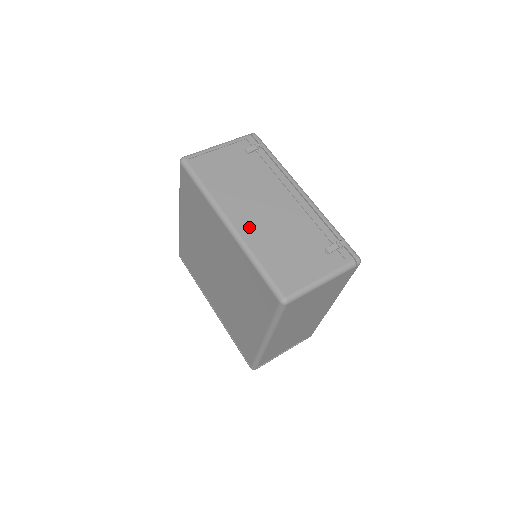
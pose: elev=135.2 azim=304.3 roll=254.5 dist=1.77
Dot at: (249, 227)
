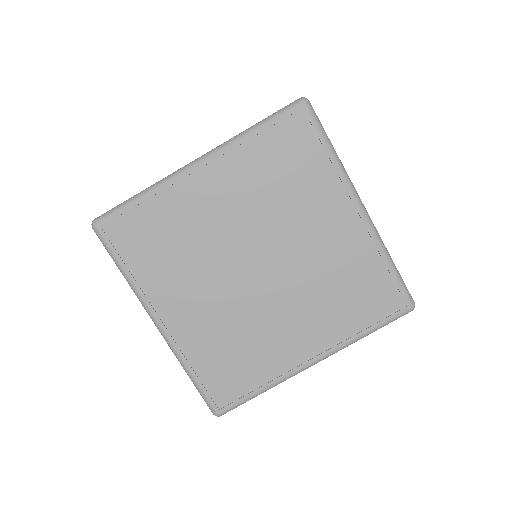
Dot at: occluded
